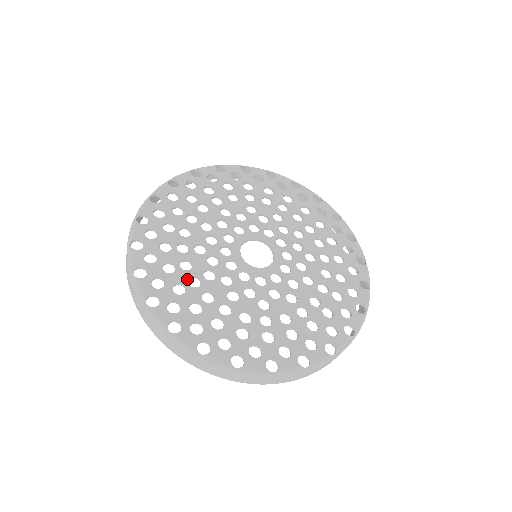
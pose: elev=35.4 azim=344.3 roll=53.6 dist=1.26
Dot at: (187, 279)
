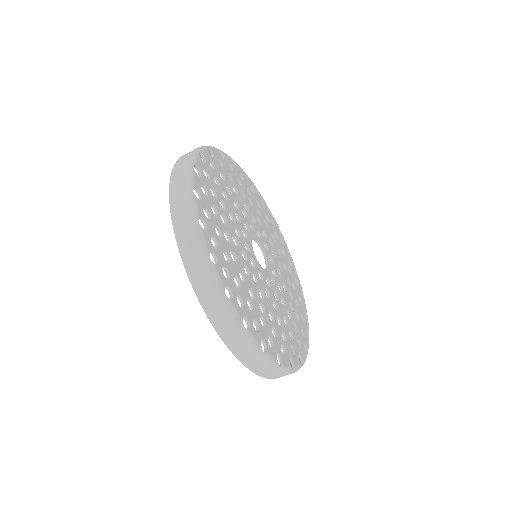
Dot at: (238, 272)
